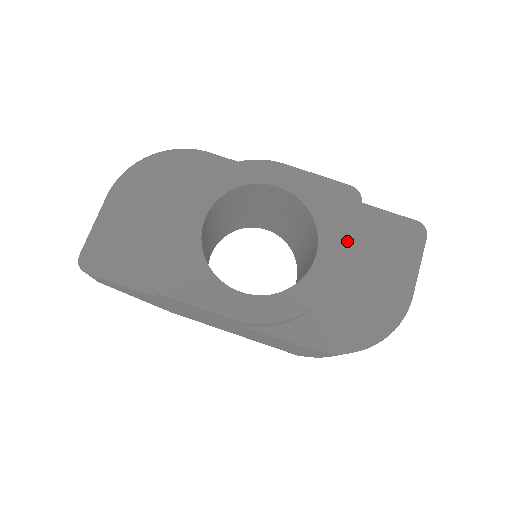
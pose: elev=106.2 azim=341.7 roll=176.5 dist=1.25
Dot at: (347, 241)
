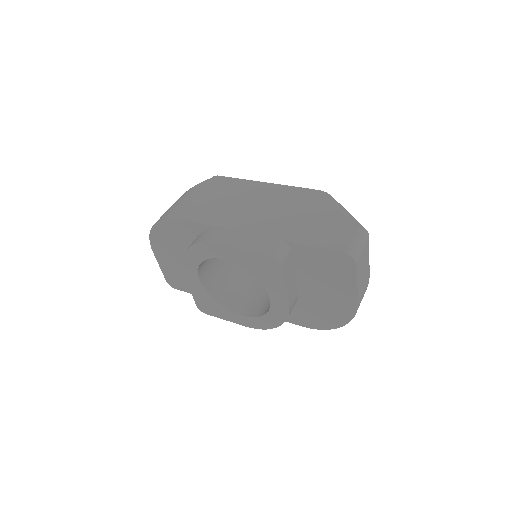
Dot at: (284, 291)
